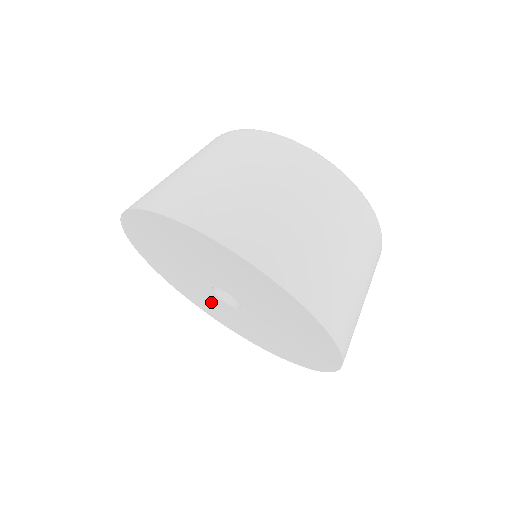
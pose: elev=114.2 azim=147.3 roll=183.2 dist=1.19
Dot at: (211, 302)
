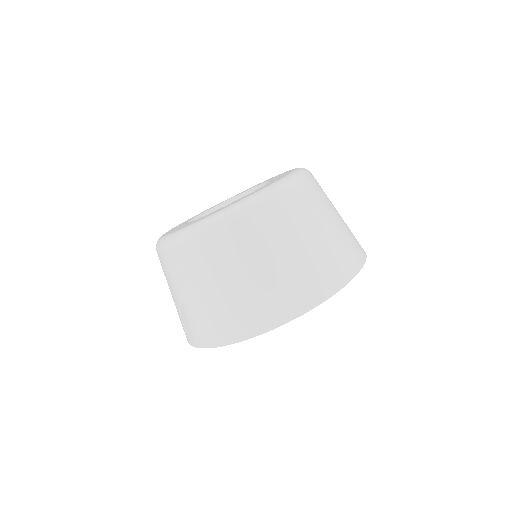
Dot at: occluded
